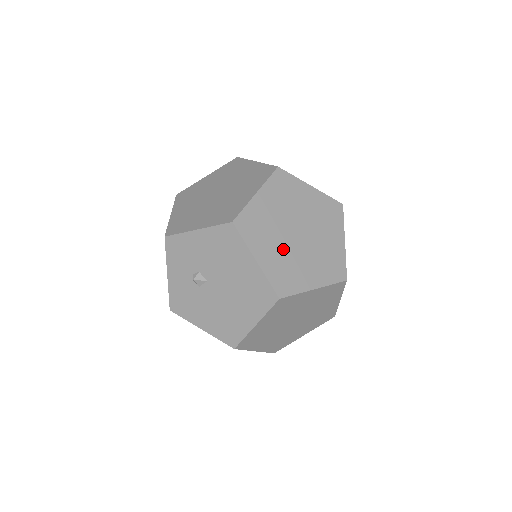
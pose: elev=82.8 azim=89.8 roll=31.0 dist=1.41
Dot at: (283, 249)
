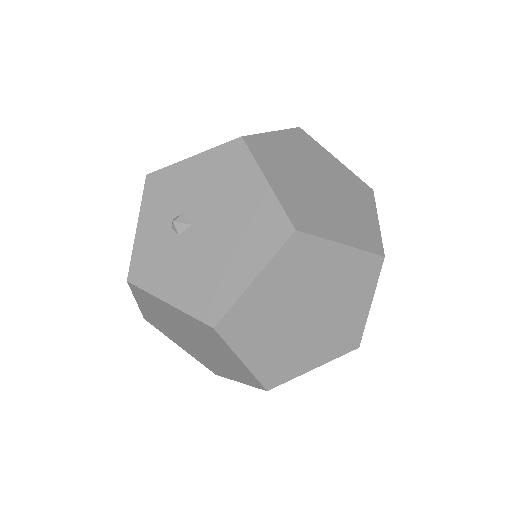
Dot at: (302, 189)
